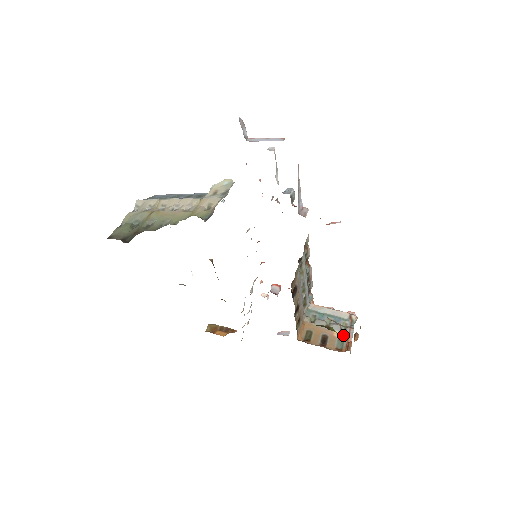
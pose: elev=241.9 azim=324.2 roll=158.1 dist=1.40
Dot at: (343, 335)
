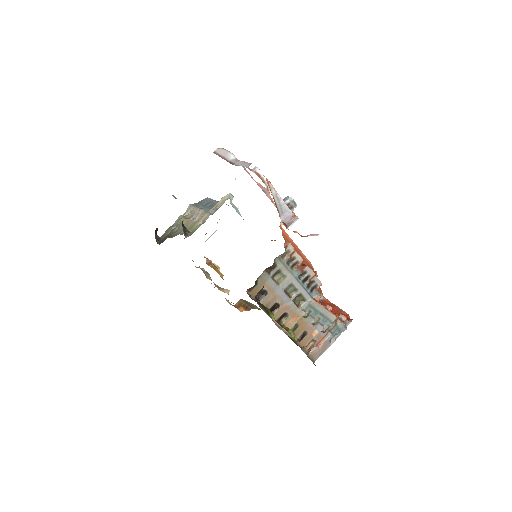
Dot at: (319, 336)
